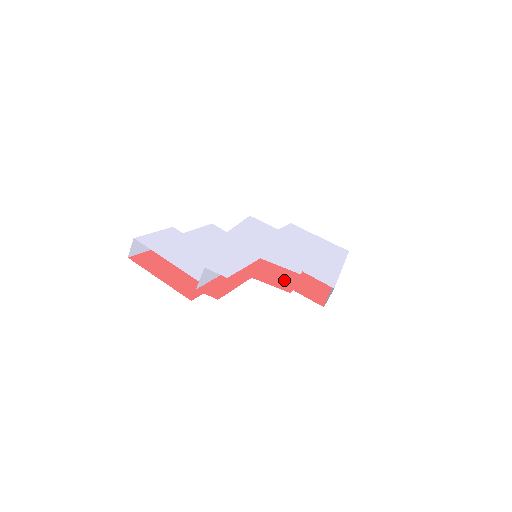
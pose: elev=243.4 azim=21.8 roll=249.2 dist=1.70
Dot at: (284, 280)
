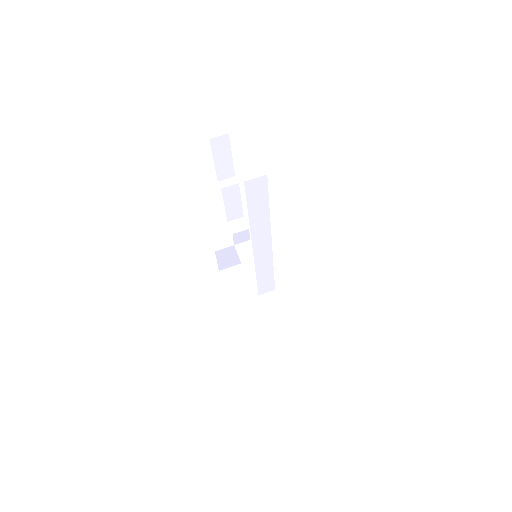
Dot at: occluded
